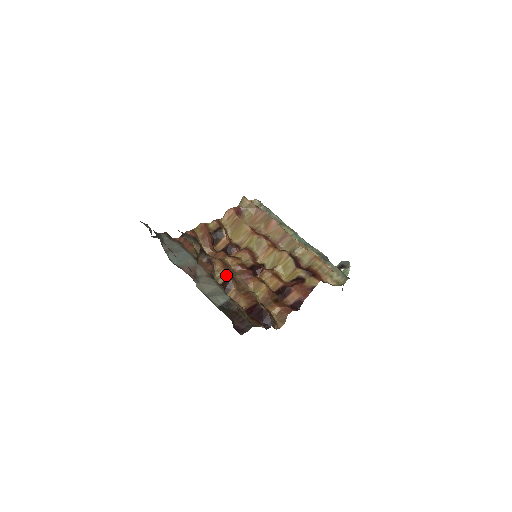
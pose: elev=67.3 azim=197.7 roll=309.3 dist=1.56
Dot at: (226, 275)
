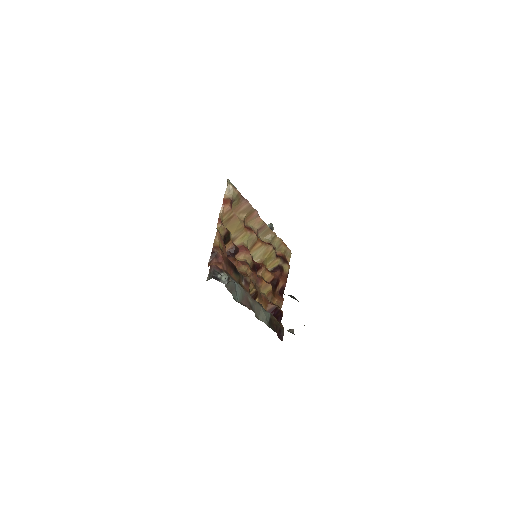
Dot at: (254, 289)
